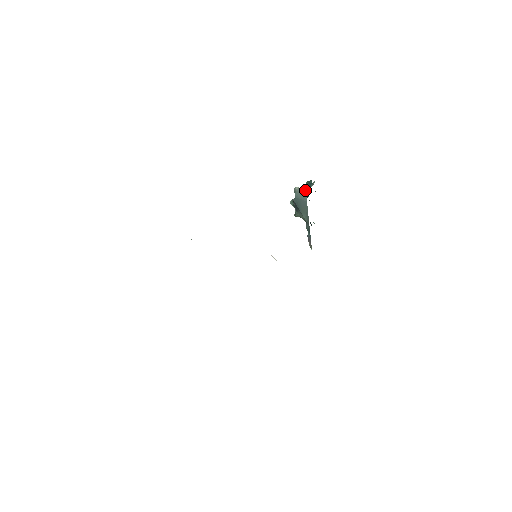
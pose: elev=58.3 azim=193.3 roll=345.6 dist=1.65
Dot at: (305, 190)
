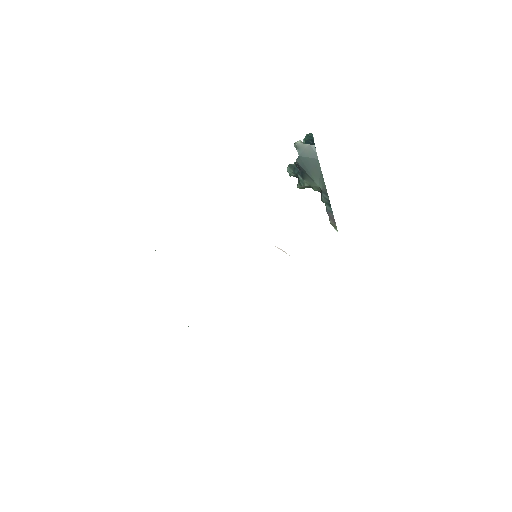
Dot at: occluded
